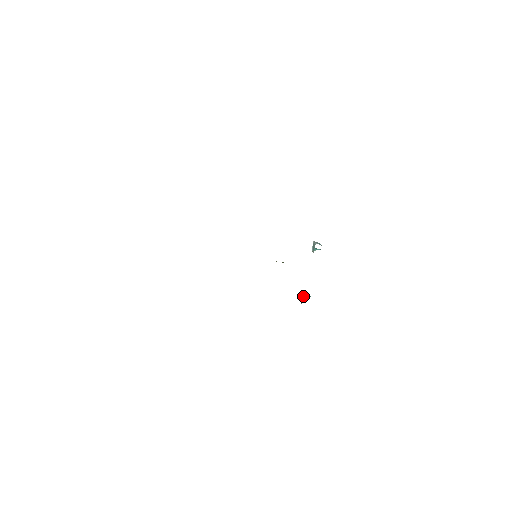
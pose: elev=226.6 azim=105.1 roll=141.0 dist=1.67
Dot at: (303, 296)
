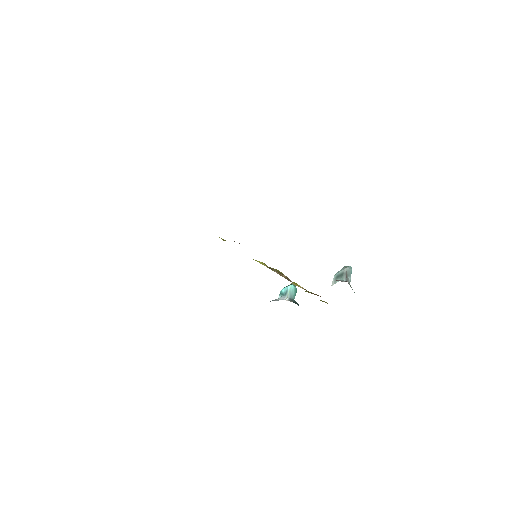
Dot at: (287, 293)
